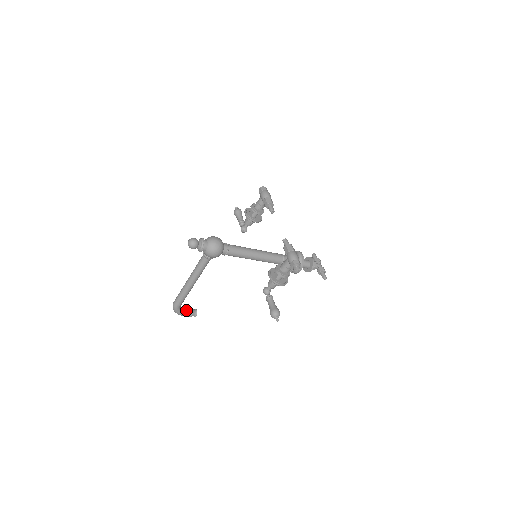
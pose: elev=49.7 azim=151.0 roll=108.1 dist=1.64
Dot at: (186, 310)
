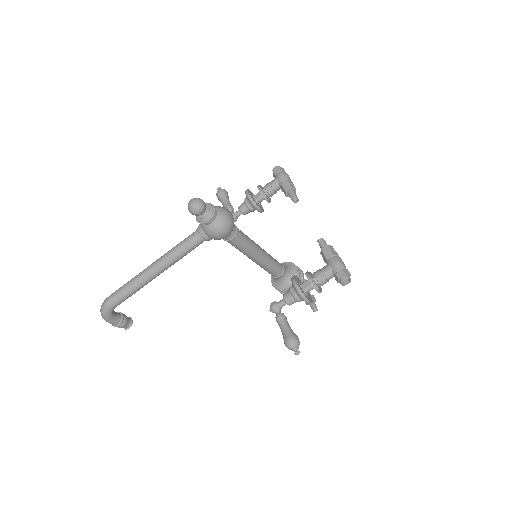
Dot at: (118, 315)
